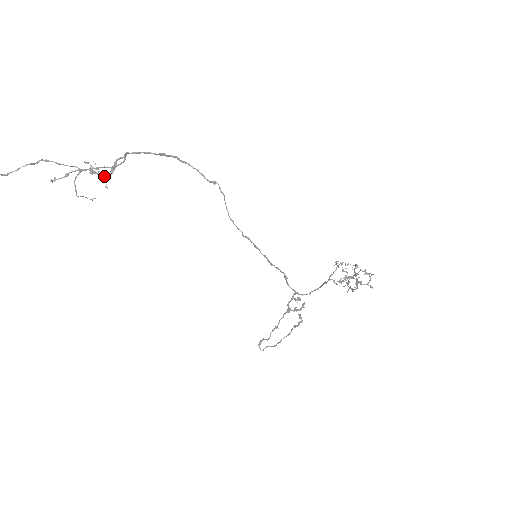
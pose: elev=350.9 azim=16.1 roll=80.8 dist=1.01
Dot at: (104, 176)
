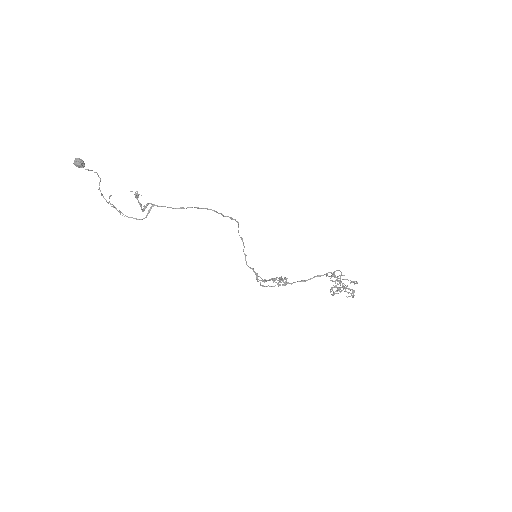
Dot at: occluded
